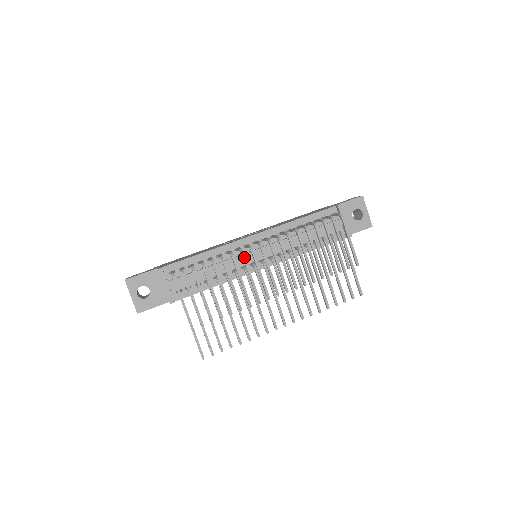
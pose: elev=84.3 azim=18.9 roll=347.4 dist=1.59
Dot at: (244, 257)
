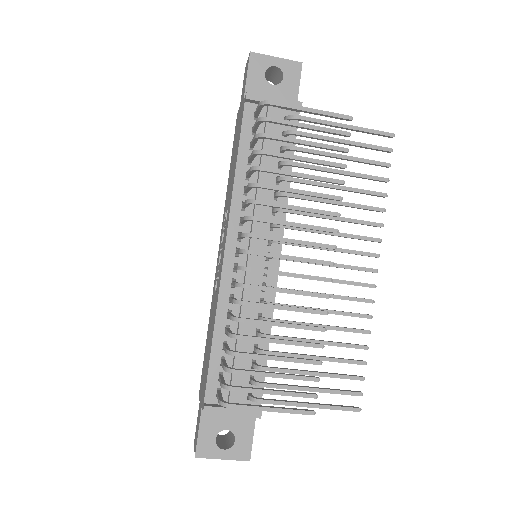
Dot at: (251, 287)
